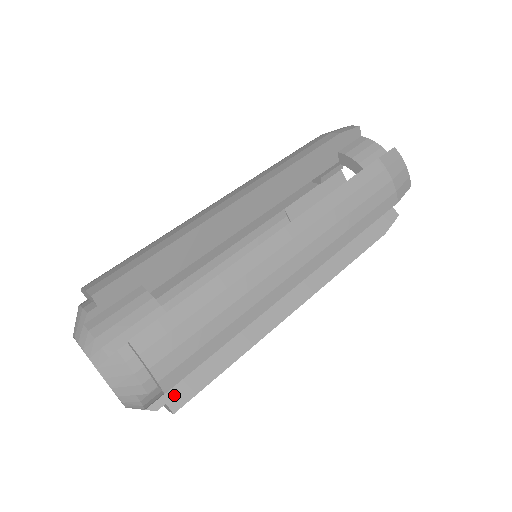
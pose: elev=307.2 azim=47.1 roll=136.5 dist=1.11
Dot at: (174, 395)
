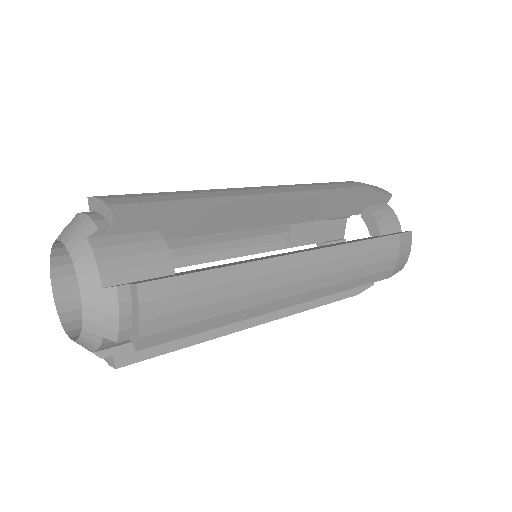
Dot at: (125, 350)
